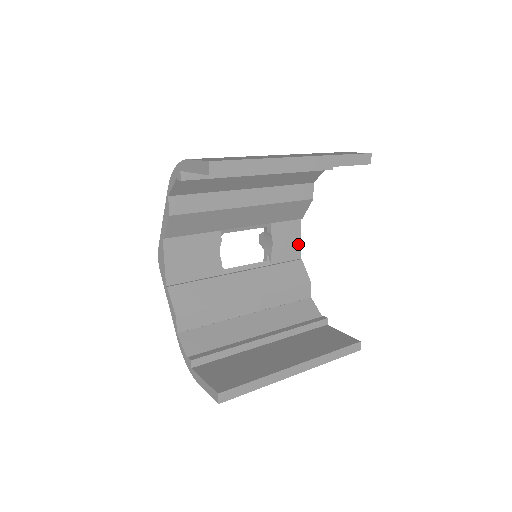
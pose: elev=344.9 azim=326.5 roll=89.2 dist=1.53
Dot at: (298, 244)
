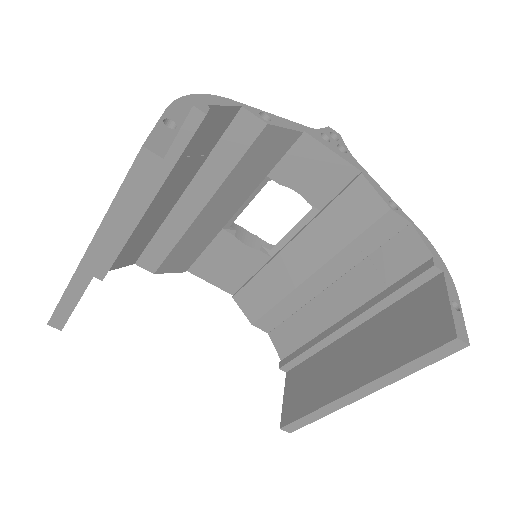
Dot at: (336, 160)
